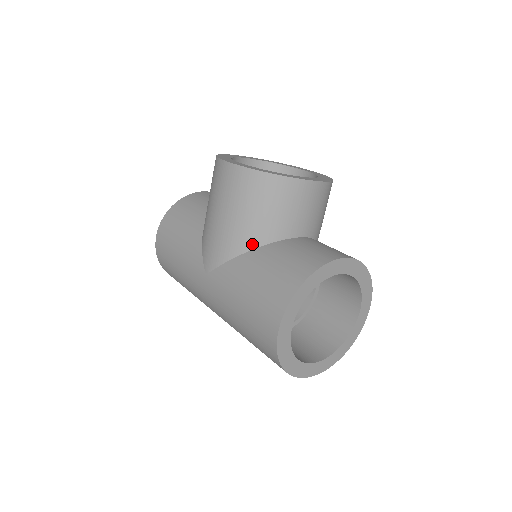
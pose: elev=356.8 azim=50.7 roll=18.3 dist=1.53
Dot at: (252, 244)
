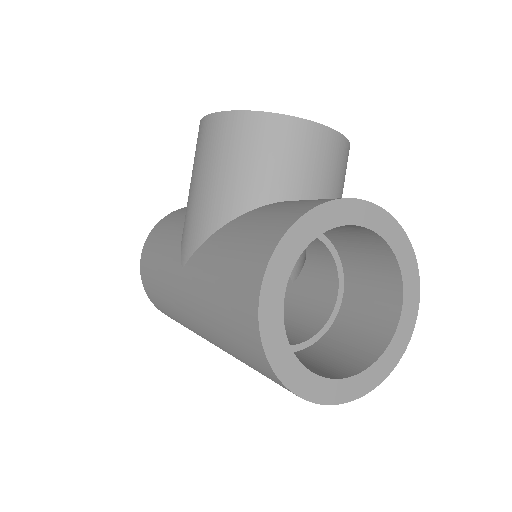
Dot at: (236, 209)
